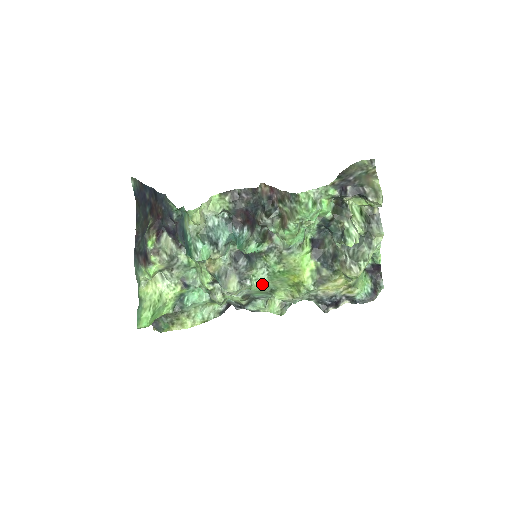
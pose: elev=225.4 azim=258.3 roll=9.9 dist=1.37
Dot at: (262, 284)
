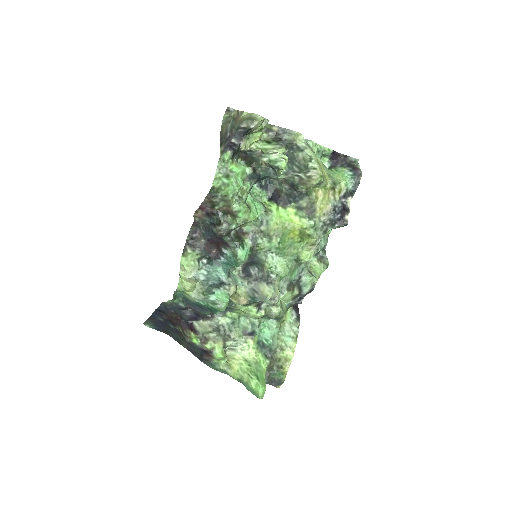
Dot at: (283, 265)
